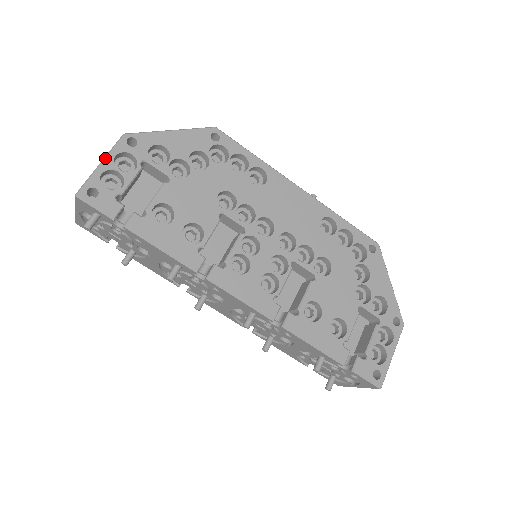
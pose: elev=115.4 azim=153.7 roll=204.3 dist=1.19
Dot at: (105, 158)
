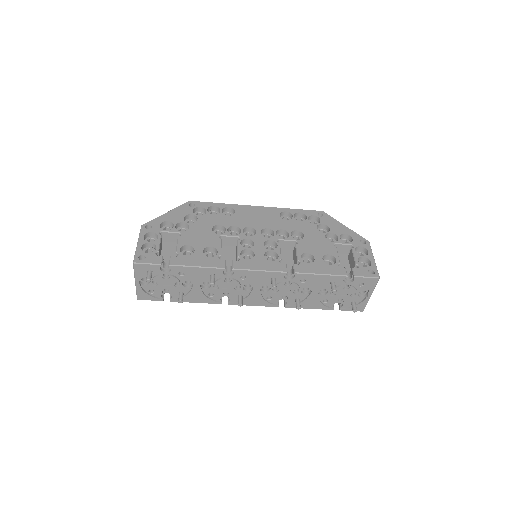
Dot at: (138, 240)
